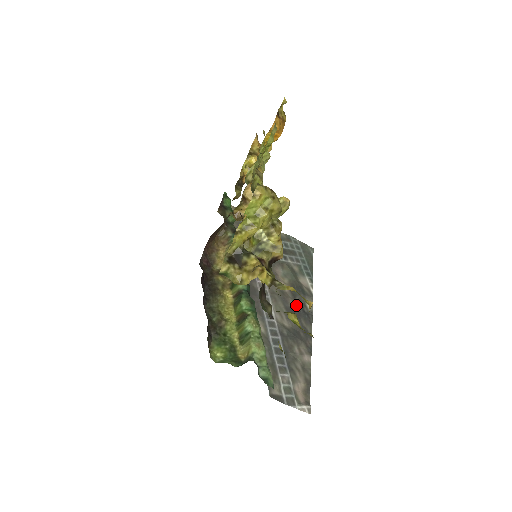
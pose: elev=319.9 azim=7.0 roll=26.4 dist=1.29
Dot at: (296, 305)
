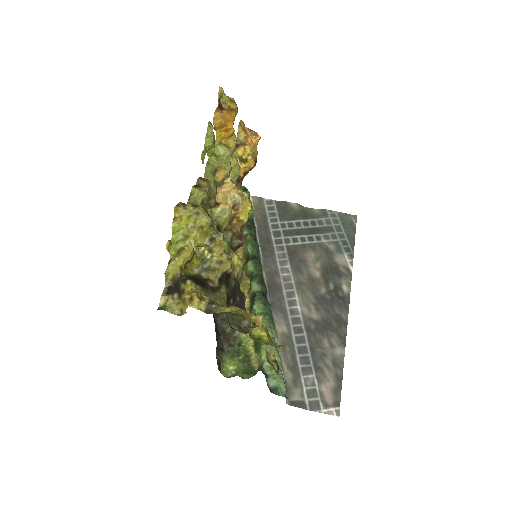
Dot at: (329, 291)
